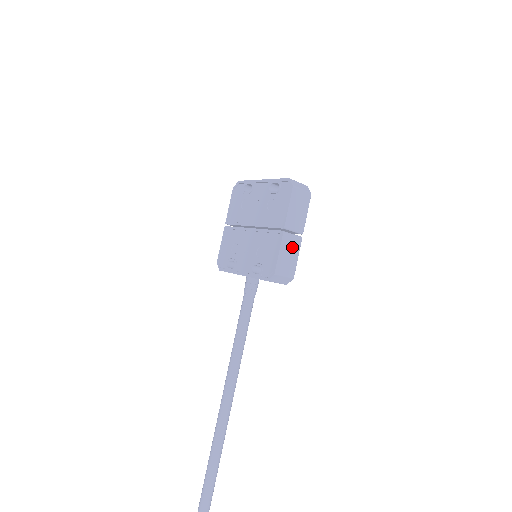
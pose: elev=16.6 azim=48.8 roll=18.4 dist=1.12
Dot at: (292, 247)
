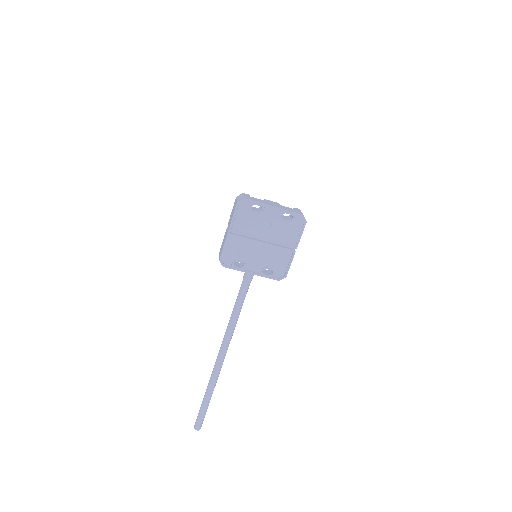
Dot at: occluded
